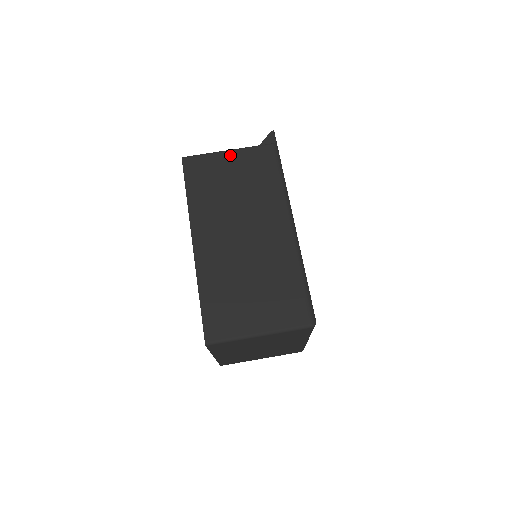
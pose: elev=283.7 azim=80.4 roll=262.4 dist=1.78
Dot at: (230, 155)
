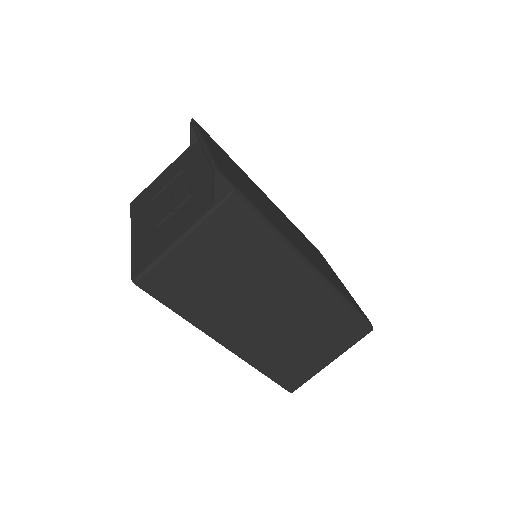
Dot at: (189, 244)
